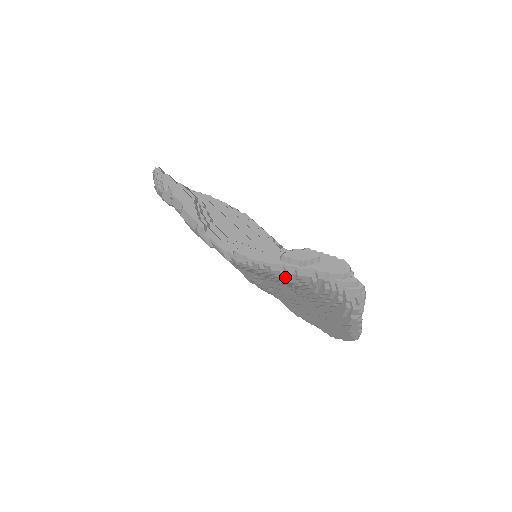
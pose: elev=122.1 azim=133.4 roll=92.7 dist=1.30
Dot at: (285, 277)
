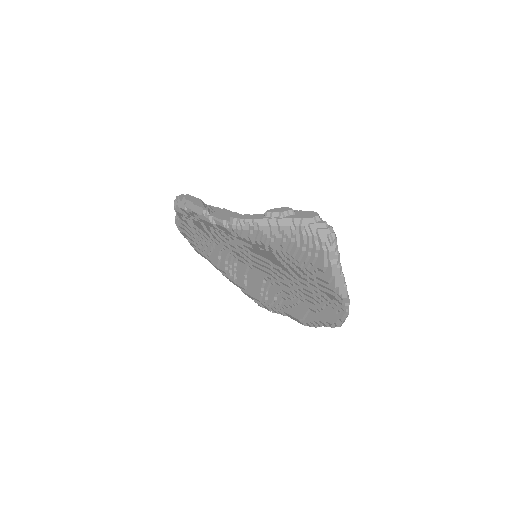
Dot at: (271, 232)
